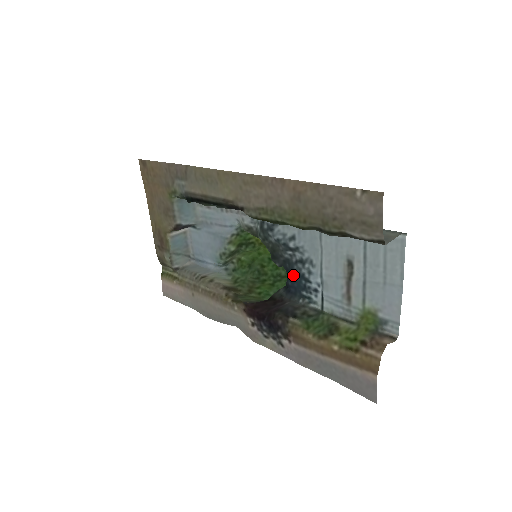
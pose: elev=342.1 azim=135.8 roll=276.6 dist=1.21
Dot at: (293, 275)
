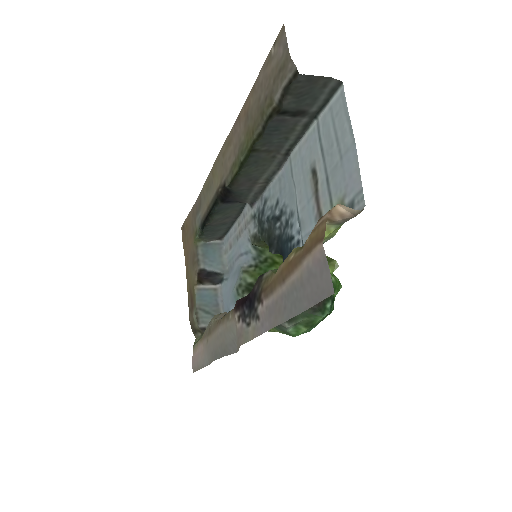
Dot at: (283, 249)
